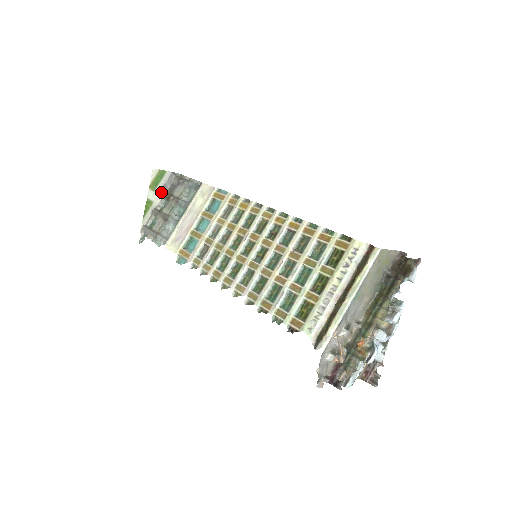
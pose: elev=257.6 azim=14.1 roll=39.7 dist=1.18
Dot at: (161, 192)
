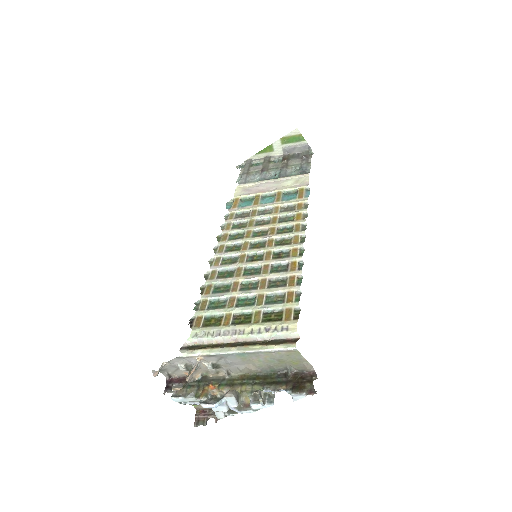
Dot at: (286, 150)
